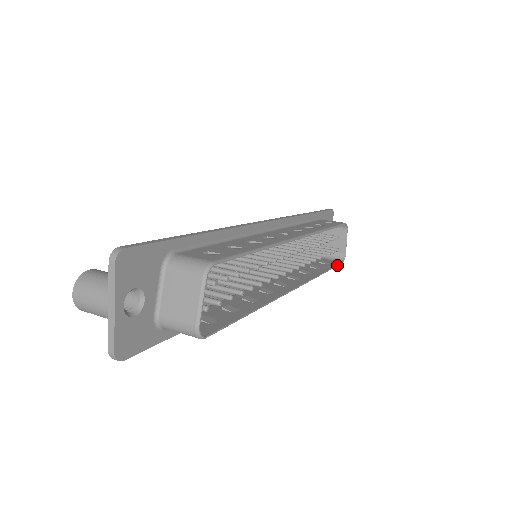
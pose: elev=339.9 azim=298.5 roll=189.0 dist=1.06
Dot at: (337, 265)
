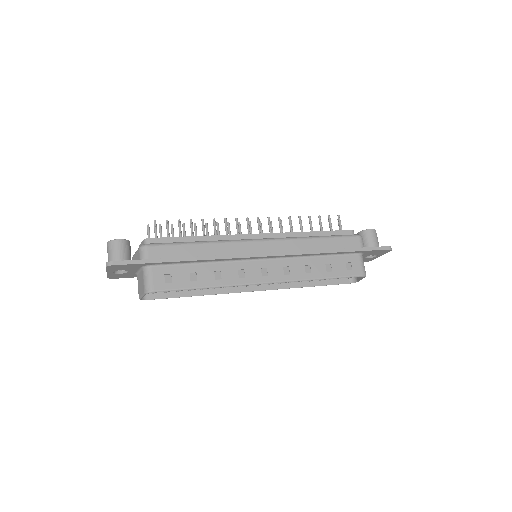
Dot at: (337, 284)
